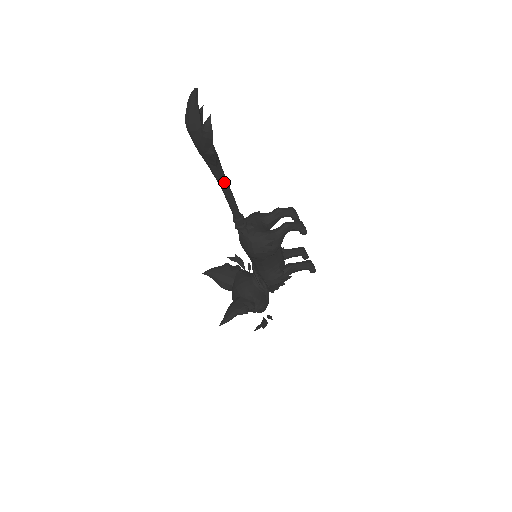
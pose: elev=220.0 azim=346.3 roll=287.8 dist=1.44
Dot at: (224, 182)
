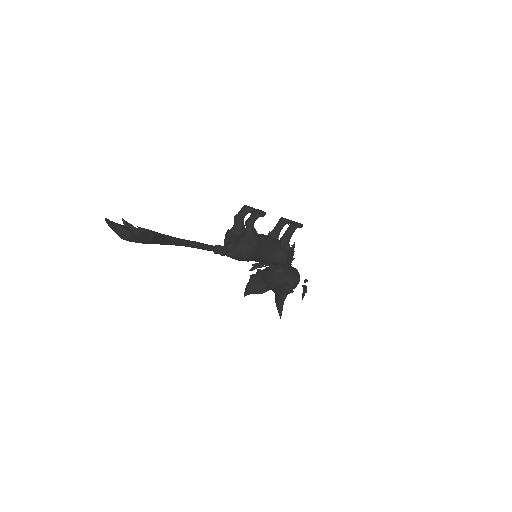
Dot at: (182, 242)
